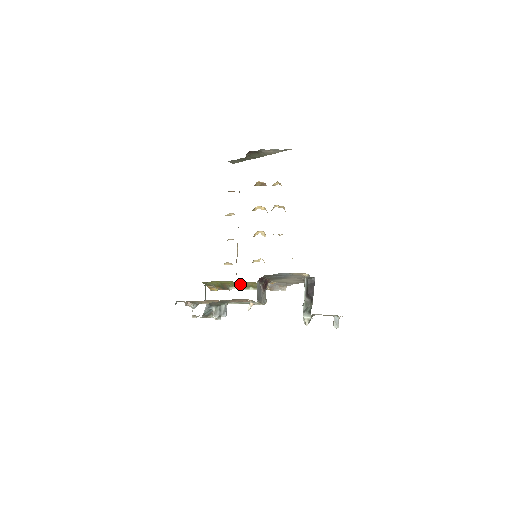
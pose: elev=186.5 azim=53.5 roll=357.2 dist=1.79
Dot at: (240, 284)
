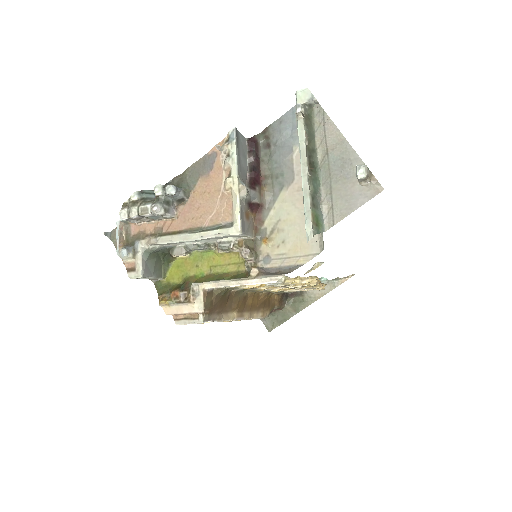
Dot at: (213, 276)
